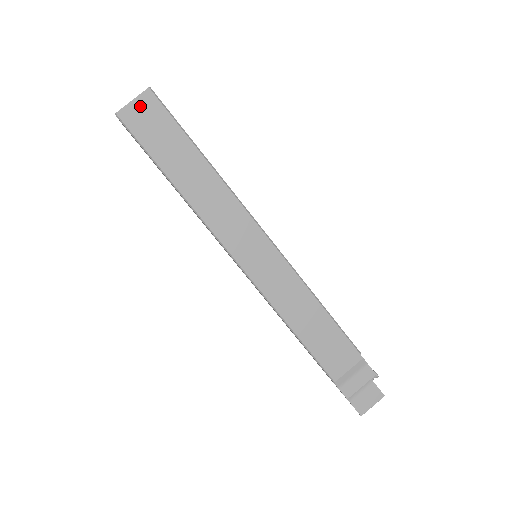
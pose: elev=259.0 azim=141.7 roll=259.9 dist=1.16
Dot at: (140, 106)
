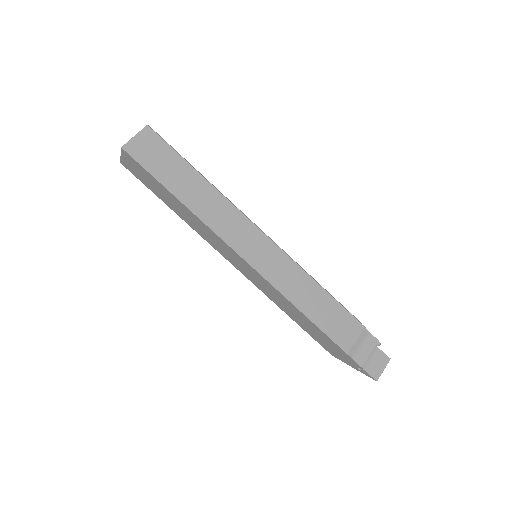
Dot at: (142, 139)
